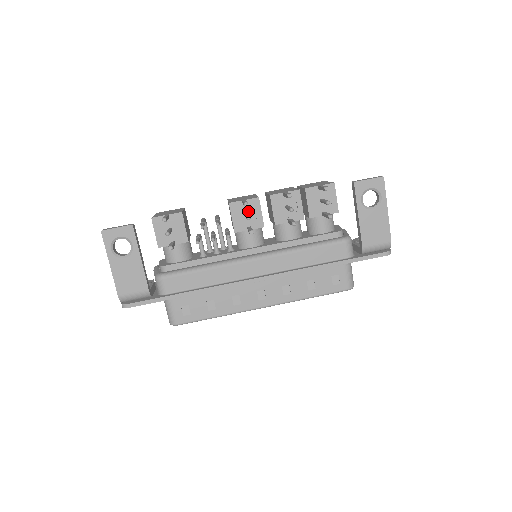
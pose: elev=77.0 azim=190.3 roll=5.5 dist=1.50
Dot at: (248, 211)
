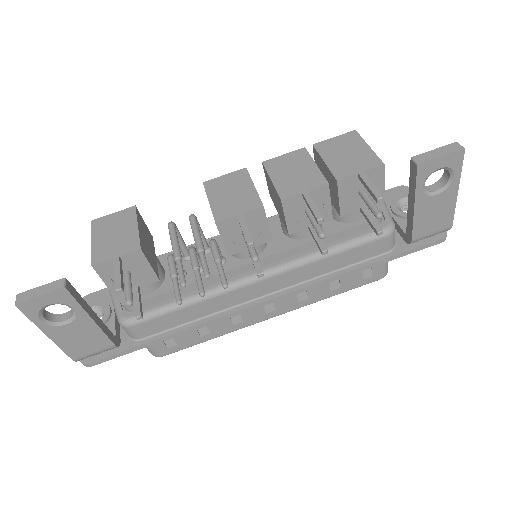
Dot at: occluded
